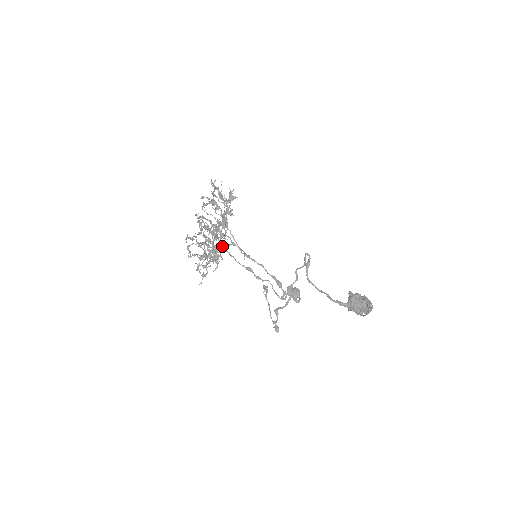
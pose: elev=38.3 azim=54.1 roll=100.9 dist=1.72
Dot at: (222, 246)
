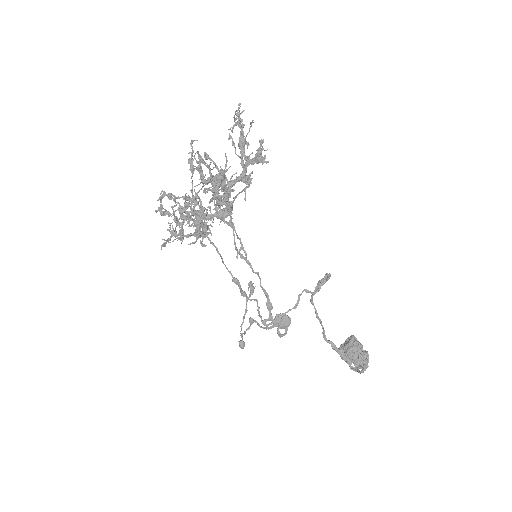
Dot at: (213, 220)
